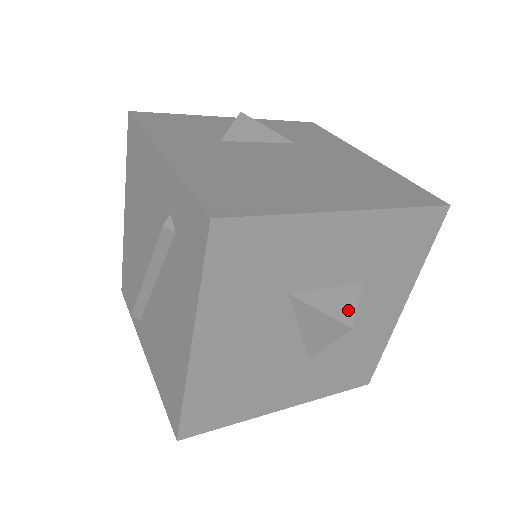
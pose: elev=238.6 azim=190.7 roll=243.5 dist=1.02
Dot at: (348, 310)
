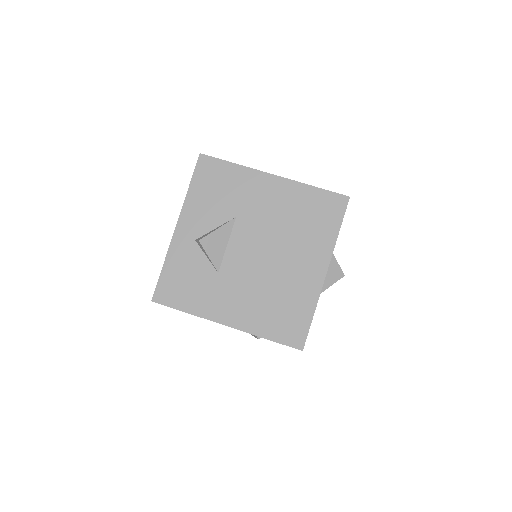
Dot at: (337, 271)
